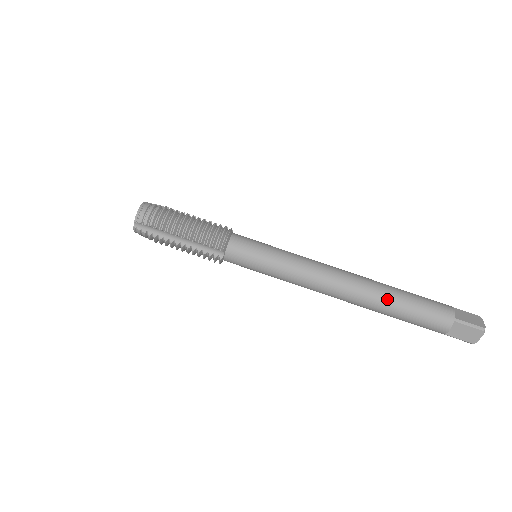
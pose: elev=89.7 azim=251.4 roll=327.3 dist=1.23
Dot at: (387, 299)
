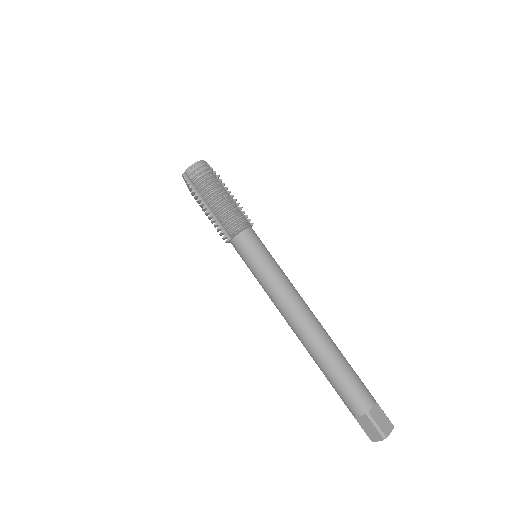
Dot at: (326, 359)
